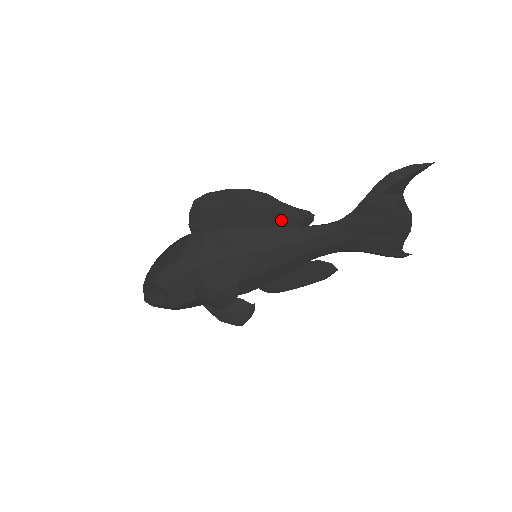
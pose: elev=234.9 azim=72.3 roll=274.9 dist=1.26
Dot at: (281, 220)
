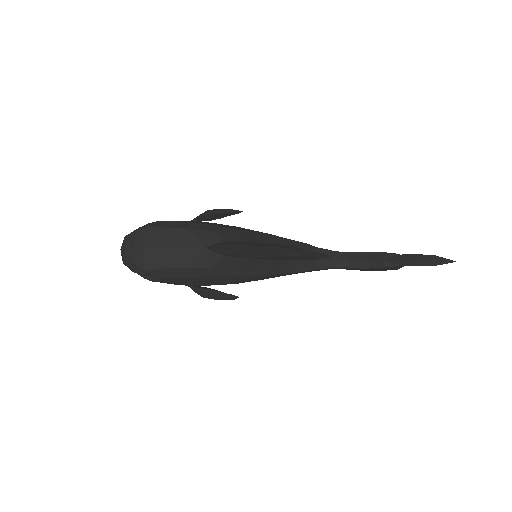
Dot at: (301, 258)
